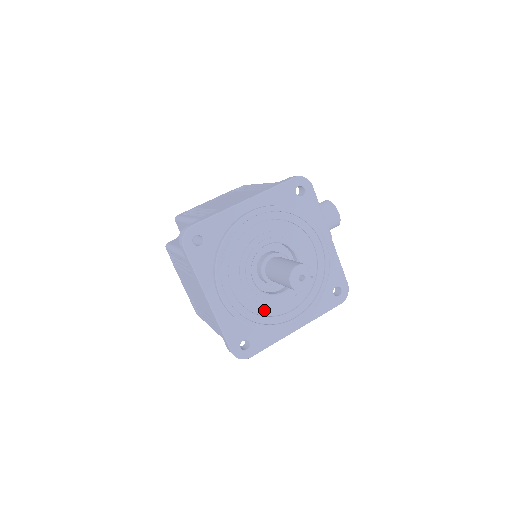
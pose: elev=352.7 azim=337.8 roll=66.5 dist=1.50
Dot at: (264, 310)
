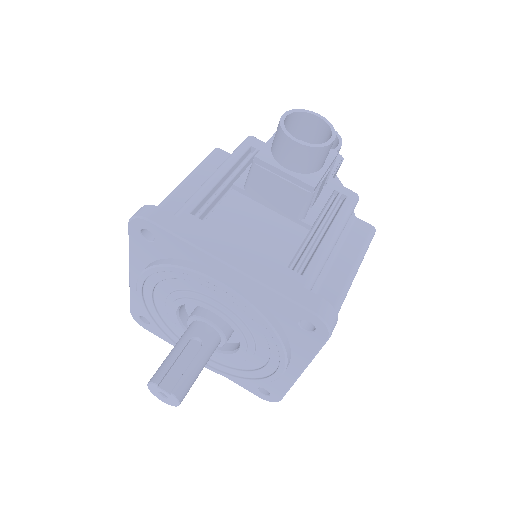
Dot at: (243, 364)
